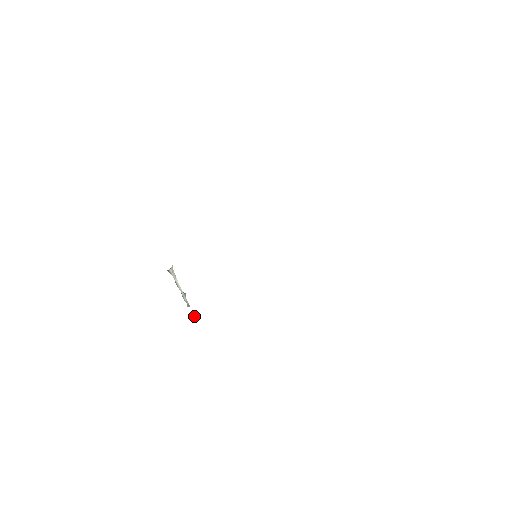
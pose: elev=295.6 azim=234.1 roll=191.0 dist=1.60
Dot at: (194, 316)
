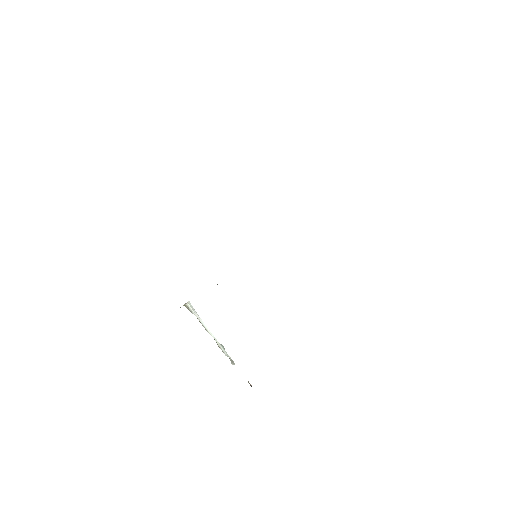
Dot at: (248, 382)
